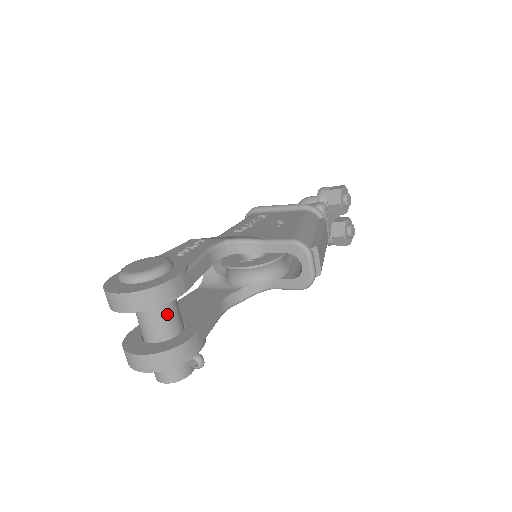
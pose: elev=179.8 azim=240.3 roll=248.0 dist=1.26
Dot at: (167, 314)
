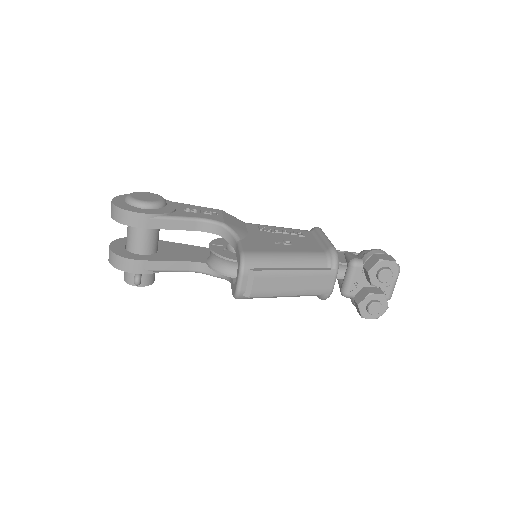
Dot at: (136, 235)
